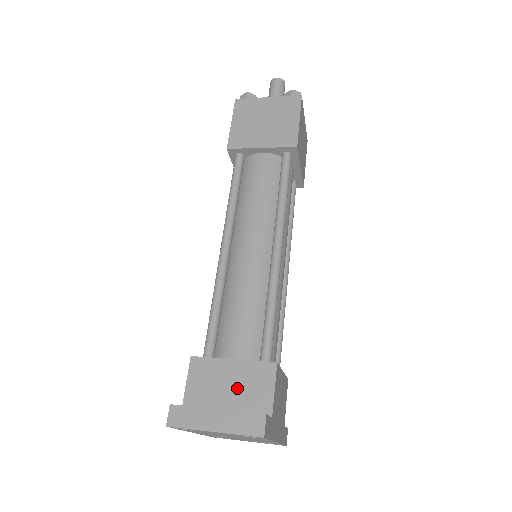
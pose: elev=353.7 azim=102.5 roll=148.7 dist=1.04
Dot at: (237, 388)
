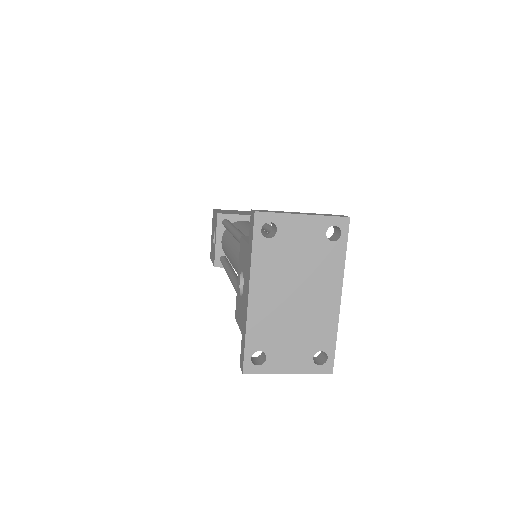
Dot at: occluded
